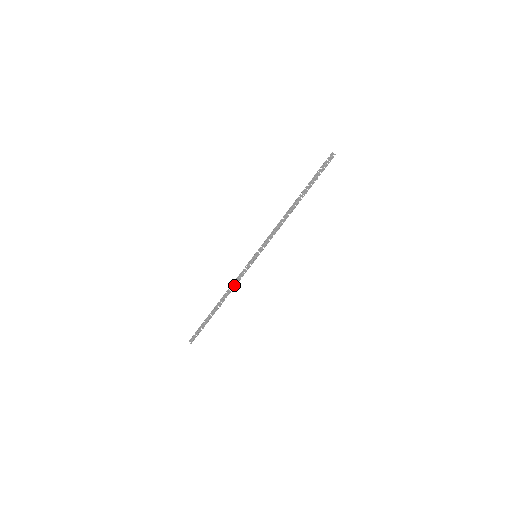
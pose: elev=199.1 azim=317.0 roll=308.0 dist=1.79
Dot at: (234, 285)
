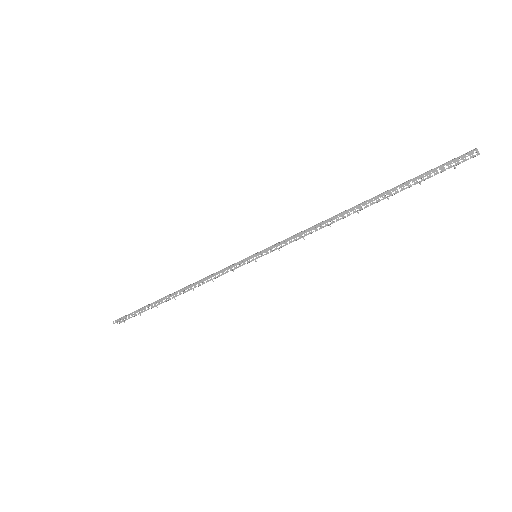
Dot at: (205, 279)
